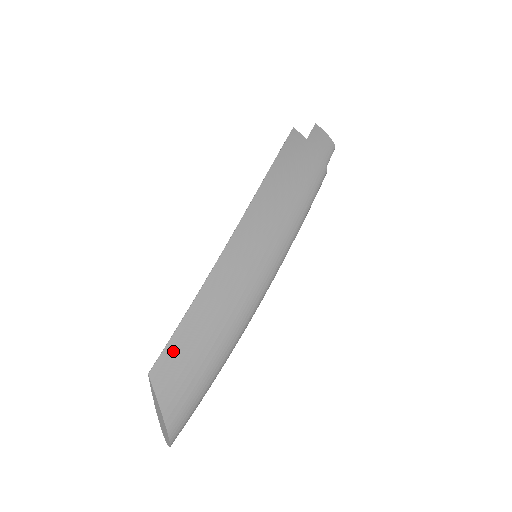
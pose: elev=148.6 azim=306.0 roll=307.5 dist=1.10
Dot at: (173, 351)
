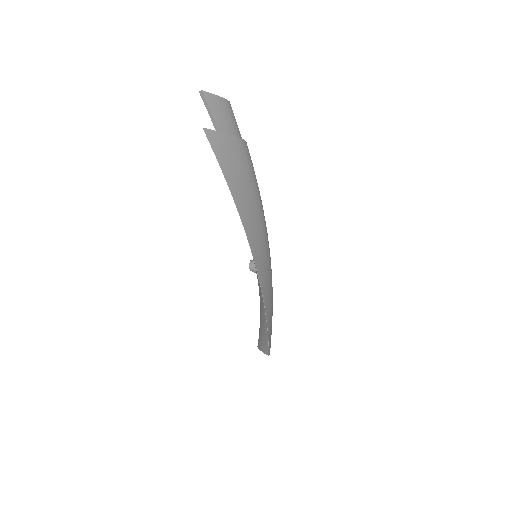
Dot at: occluded
